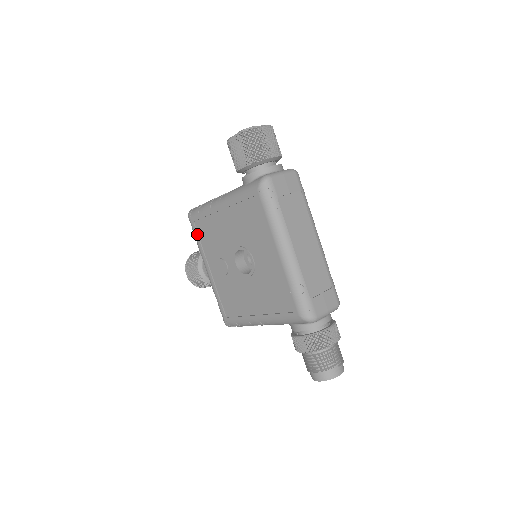
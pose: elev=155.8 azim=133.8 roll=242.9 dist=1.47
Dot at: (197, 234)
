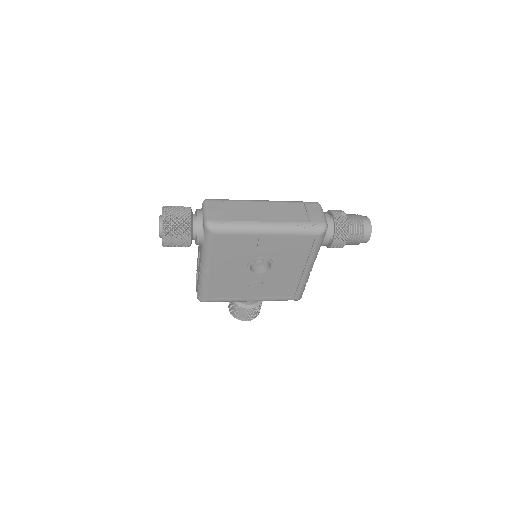
Dot at: (220, 299)
